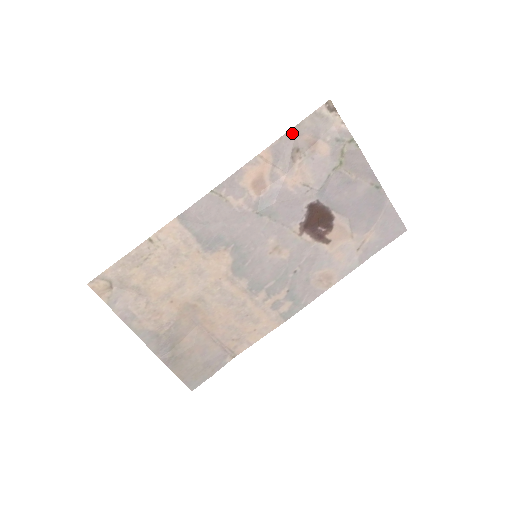
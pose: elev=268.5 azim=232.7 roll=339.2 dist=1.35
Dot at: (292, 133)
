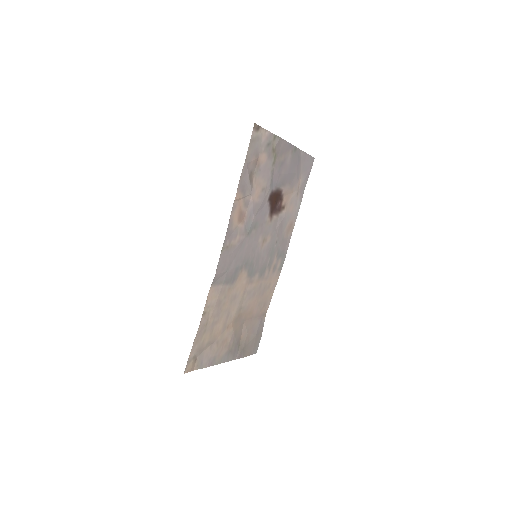
Dot at: (245, 167)
